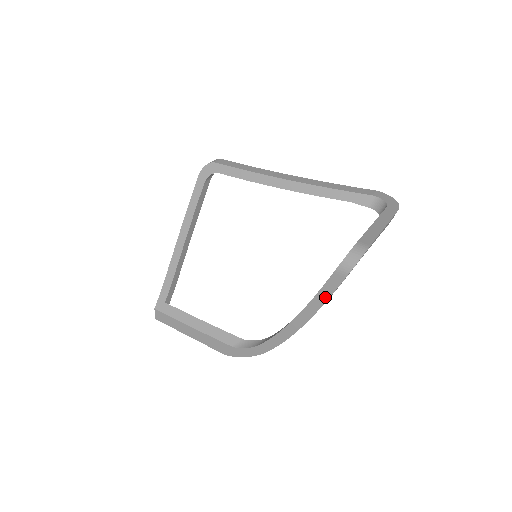
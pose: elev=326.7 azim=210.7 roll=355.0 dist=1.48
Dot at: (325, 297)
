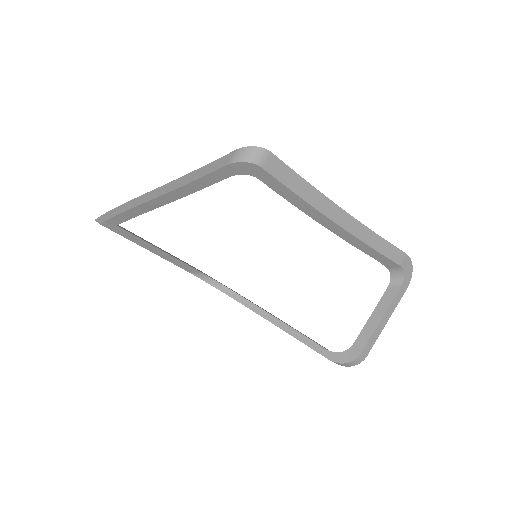
Dot at: occluded
